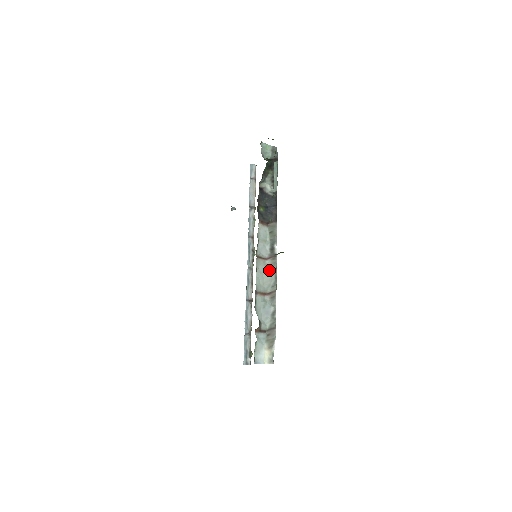
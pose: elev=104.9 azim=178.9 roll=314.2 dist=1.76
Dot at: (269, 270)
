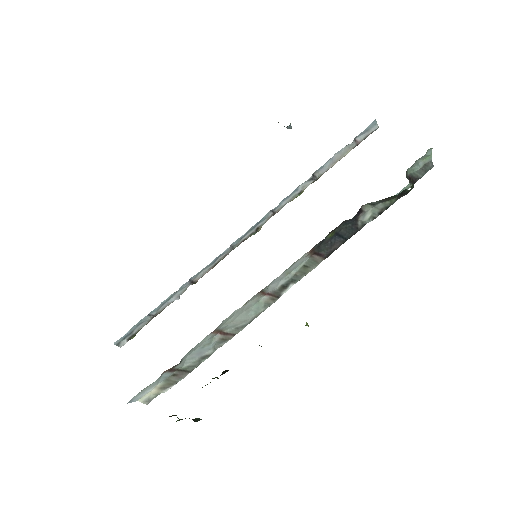
Dot at: (254, 309)
